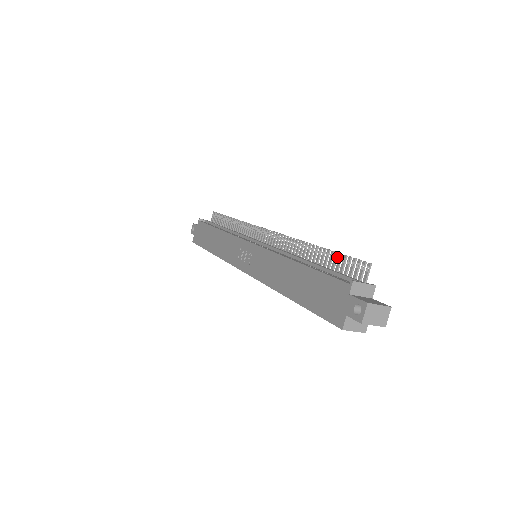
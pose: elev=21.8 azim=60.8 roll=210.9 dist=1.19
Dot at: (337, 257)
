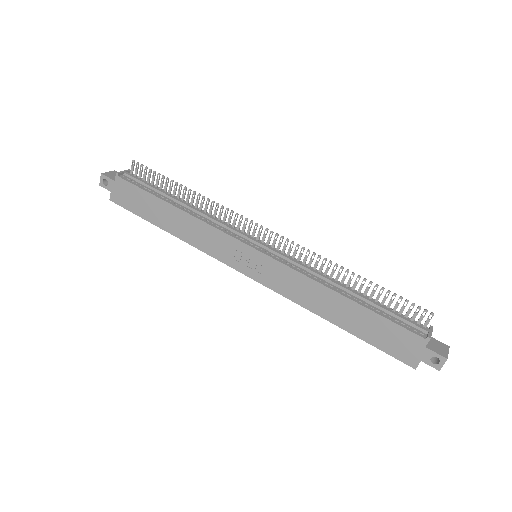
Dot at: occluded
